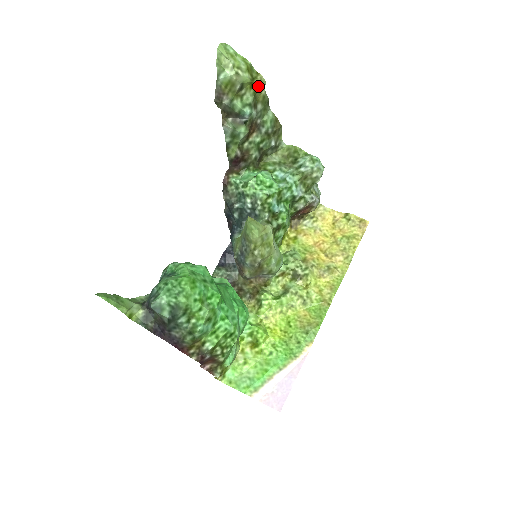
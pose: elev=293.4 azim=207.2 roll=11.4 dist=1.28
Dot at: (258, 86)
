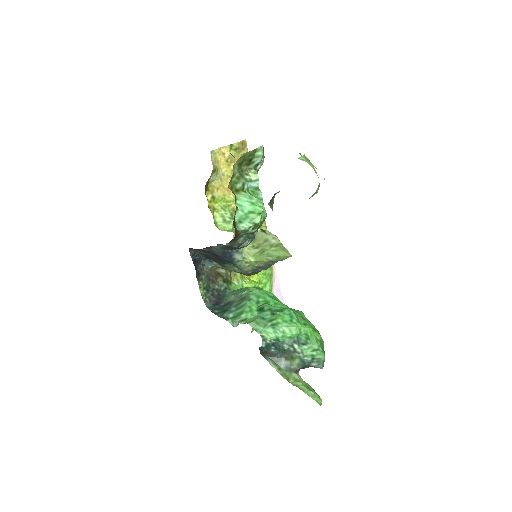
Dot at: occluded
